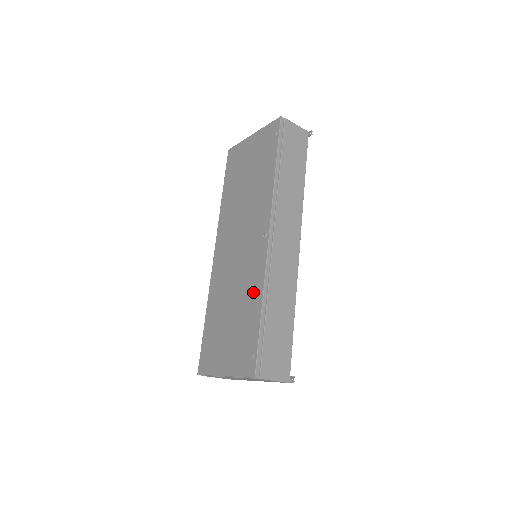
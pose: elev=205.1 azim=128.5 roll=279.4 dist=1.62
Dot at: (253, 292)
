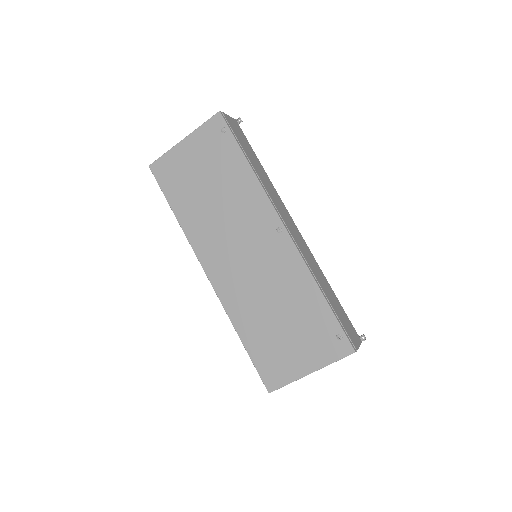
Dot at: (300, 285)
